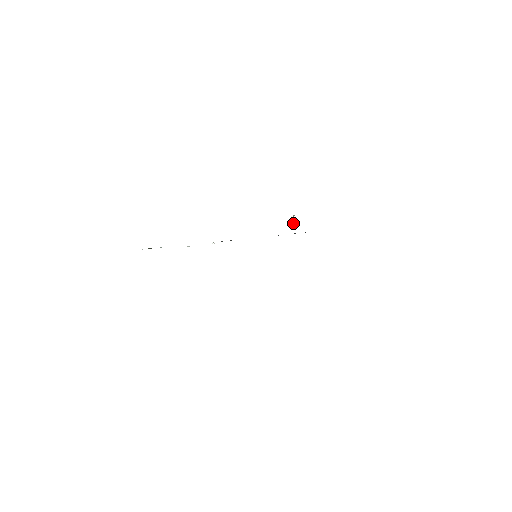
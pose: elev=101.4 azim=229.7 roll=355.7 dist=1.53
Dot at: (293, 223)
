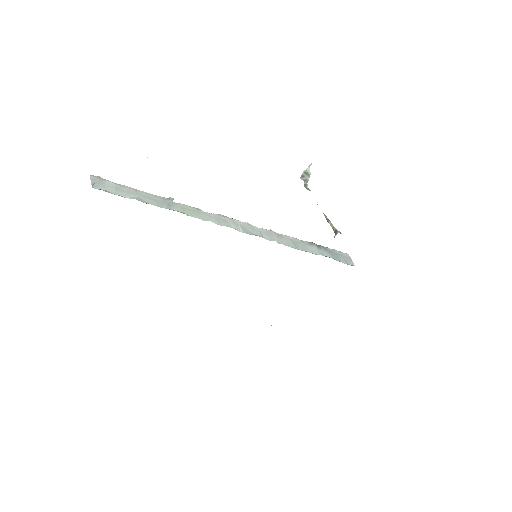
Dot at: (308, 178)
